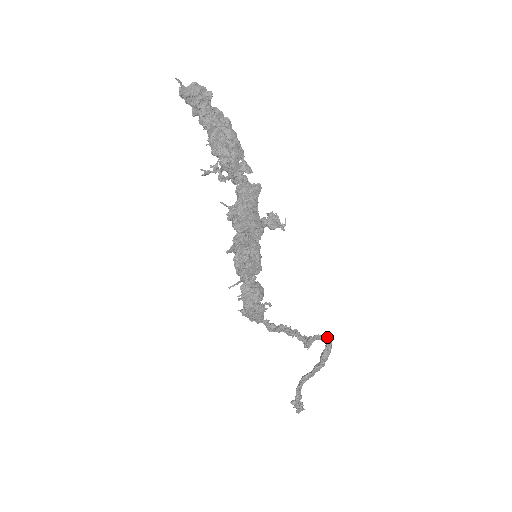
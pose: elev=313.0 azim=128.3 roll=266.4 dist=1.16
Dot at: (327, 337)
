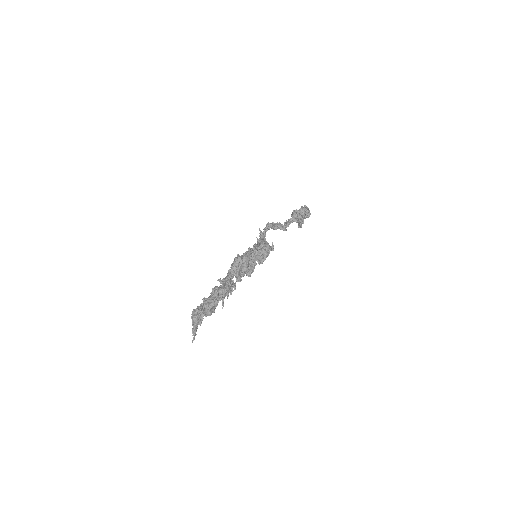
Dot at: (308, 217)
